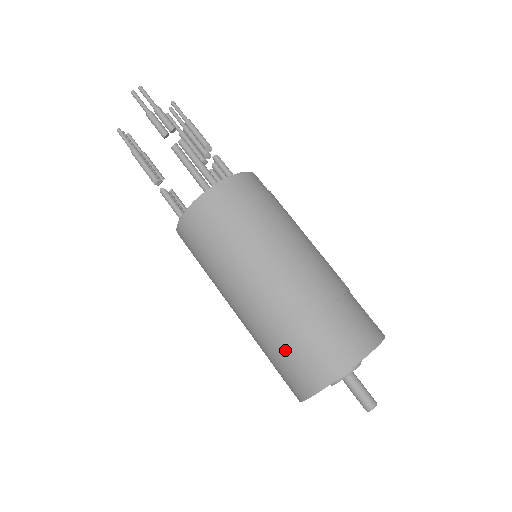
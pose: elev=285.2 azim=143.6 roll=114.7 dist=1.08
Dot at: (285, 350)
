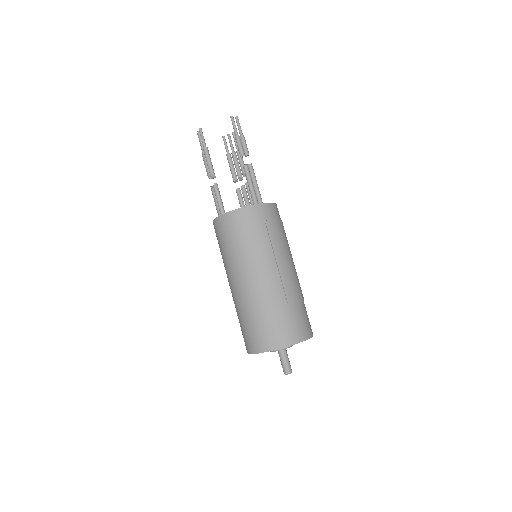
Dot at: (269, 317)
